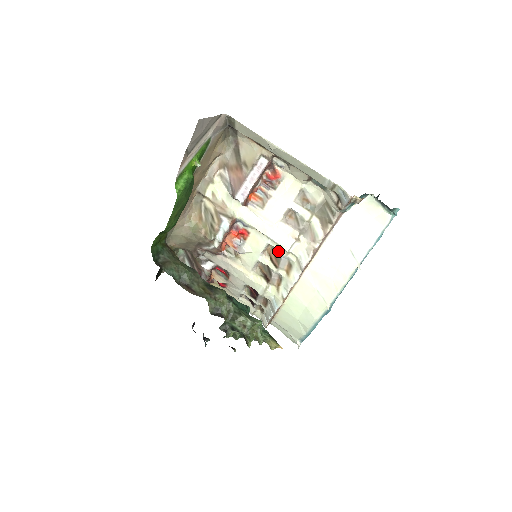
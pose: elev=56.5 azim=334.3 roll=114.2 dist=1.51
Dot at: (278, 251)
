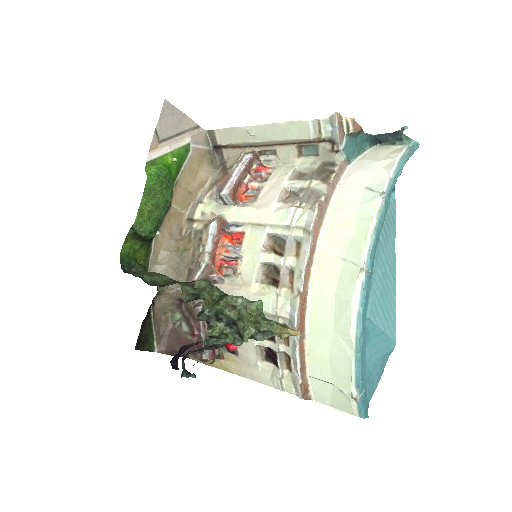
Dot at: (281, 238)
